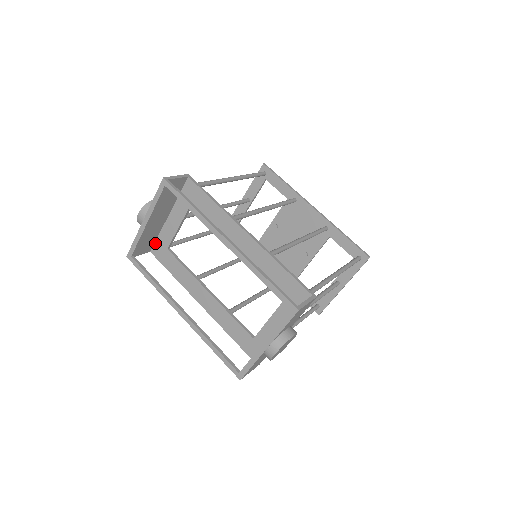
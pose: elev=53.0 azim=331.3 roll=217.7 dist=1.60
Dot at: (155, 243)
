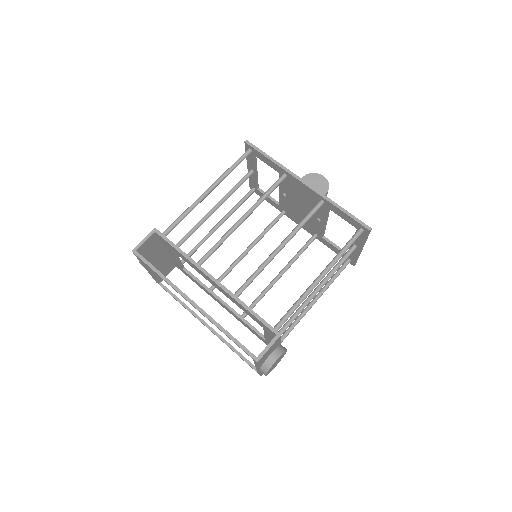
Dot at: (174, 263)
